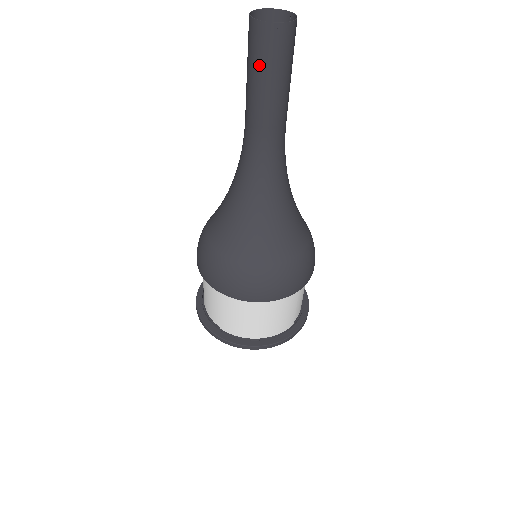
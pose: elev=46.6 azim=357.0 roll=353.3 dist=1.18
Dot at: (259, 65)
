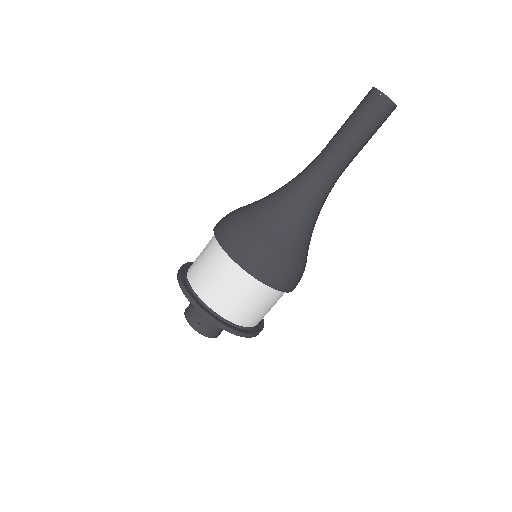
Dot at: (357, 111)
